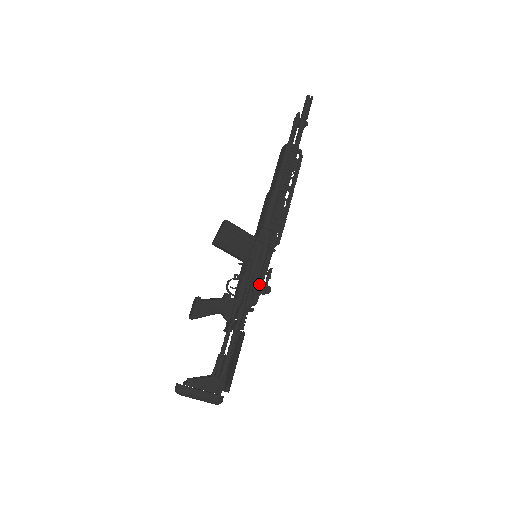
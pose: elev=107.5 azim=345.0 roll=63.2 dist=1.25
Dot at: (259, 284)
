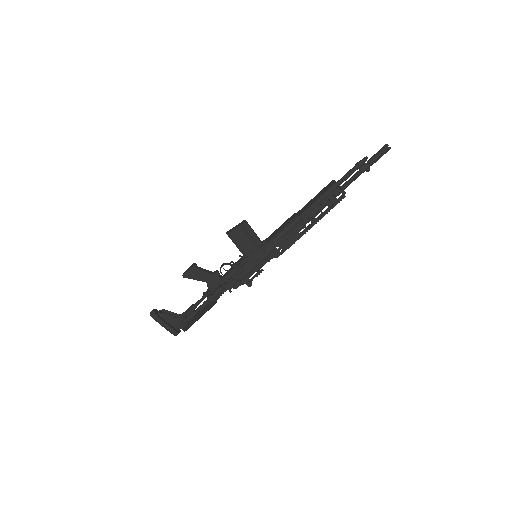
Dot at: (245, 278)
